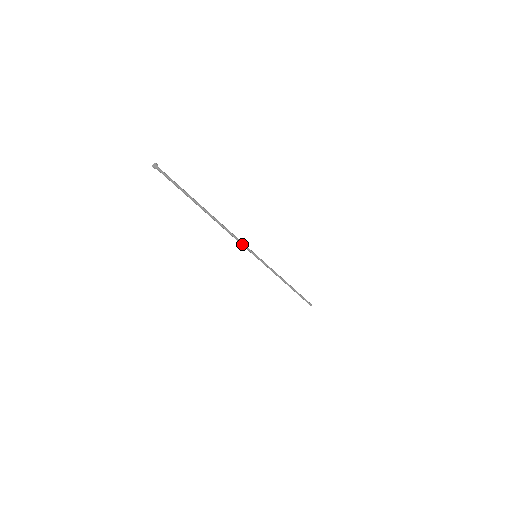
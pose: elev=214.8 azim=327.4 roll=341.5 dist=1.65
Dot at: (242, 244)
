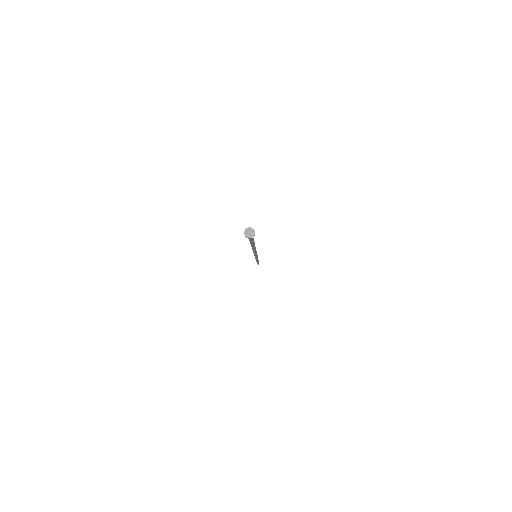
Dot at: (256, 254)
